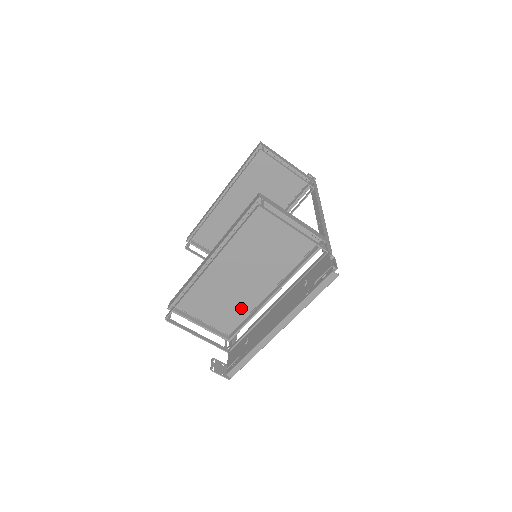
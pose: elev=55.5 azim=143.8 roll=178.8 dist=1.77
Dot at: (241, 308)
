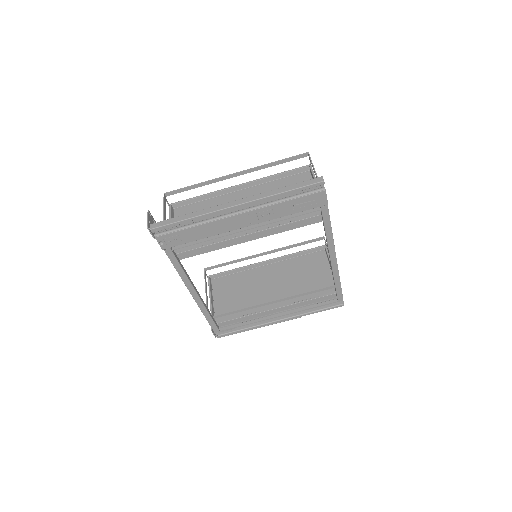
Dot at: occluded
